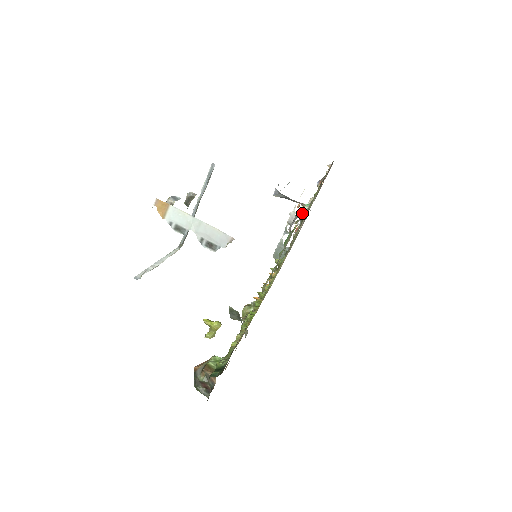
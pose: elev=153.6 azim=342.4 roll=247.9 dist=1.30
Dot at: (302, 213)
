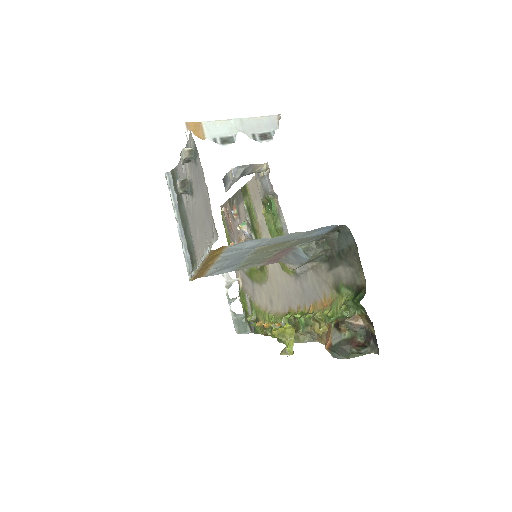
Dot at: (245, 233)
